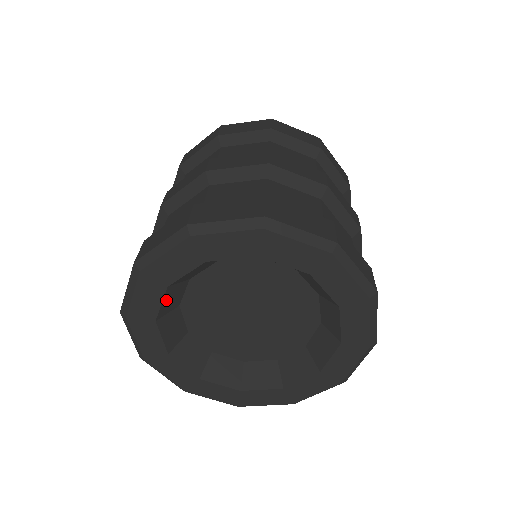
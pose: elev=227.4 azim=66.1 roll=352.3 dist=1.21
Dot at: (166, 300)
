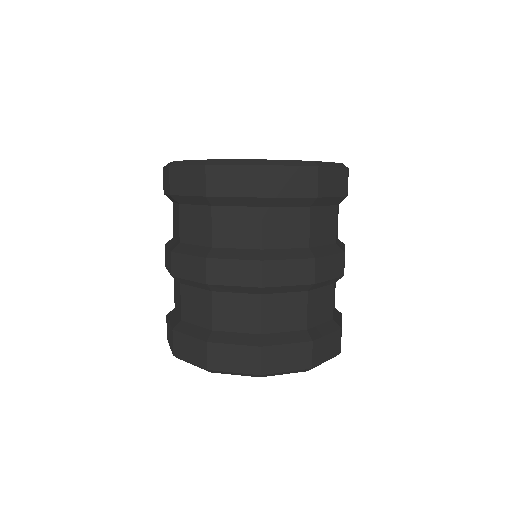
Dot at: occluded
